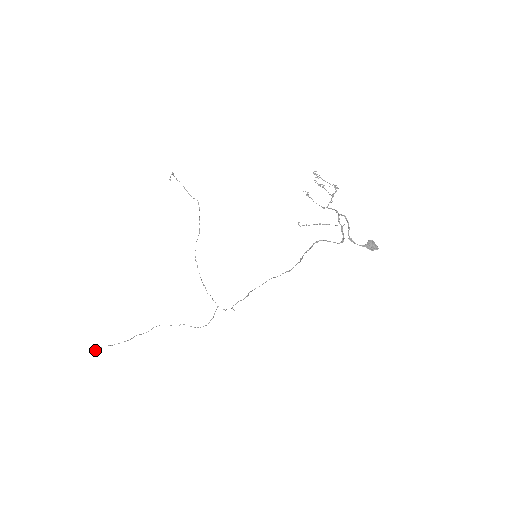
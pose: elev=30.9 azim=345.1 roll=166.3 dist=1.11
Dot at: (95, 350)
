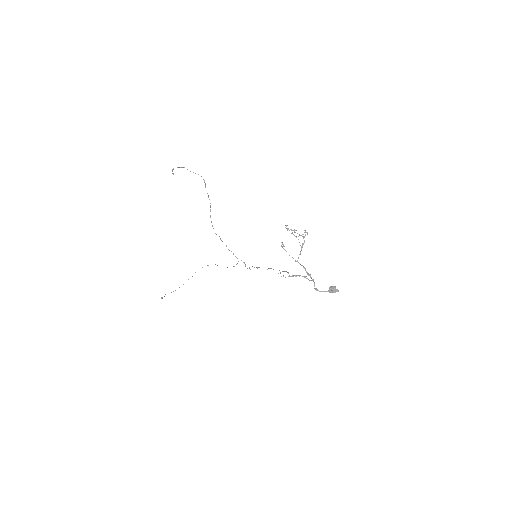
Dot at: (161, 298)
